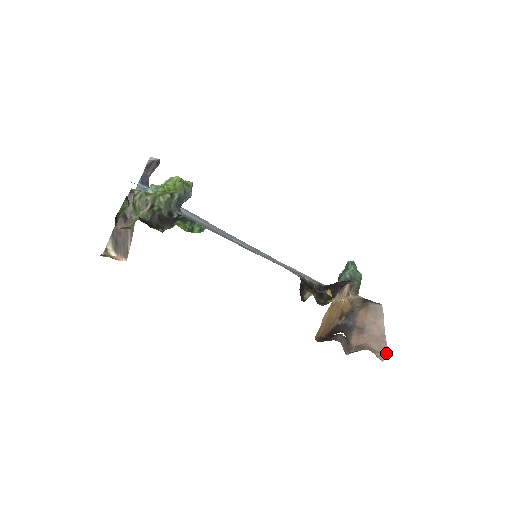
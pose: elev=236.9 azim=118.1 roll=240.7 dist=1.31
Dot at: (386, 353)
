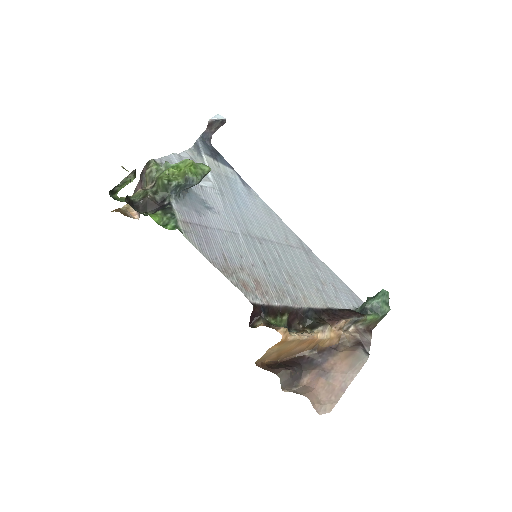
Dot at: (330, 408)
